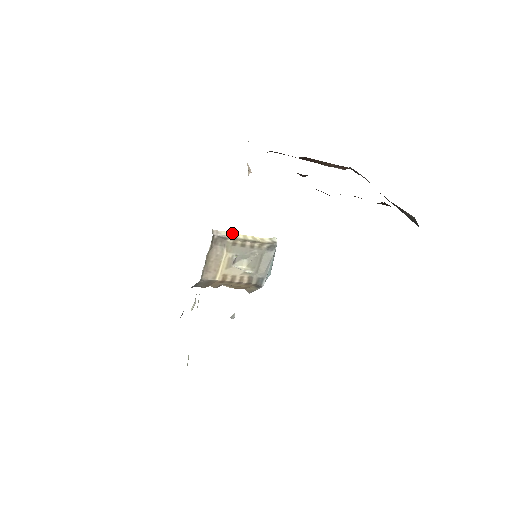
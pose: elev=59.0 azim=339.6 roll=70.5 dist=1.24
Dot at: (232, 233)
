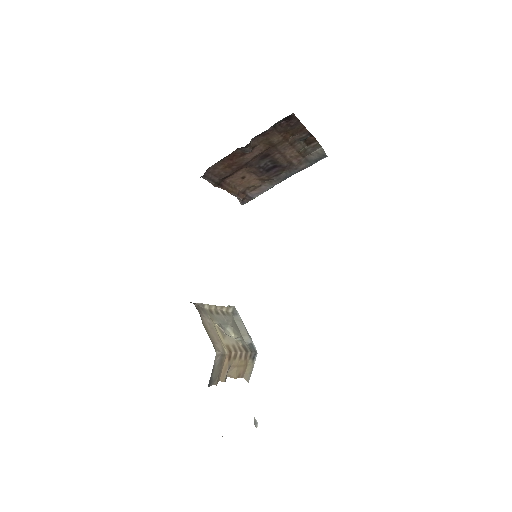
Dot at: occluded
